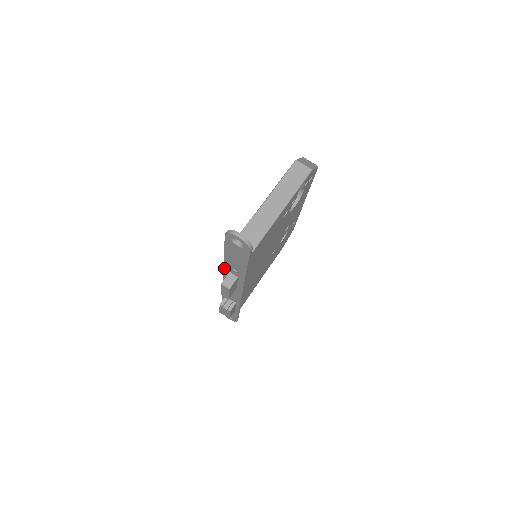
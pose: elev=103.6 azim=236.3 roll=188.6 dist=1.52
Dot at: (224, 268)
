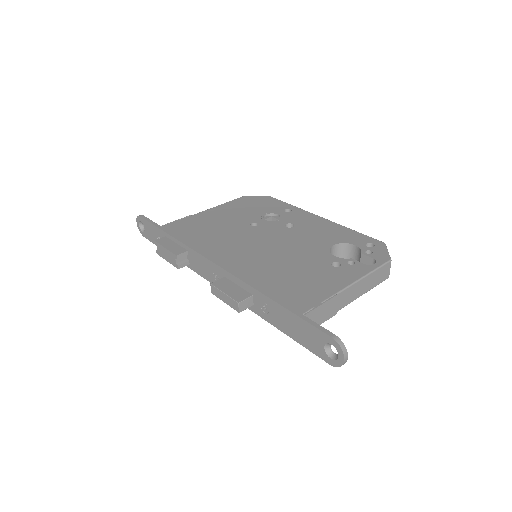
Dot at: (252, 288)
